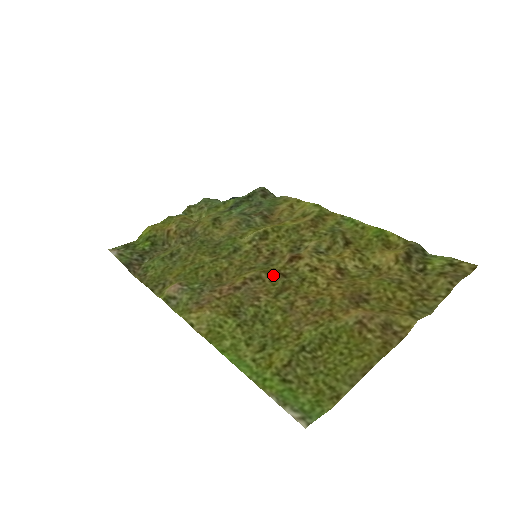
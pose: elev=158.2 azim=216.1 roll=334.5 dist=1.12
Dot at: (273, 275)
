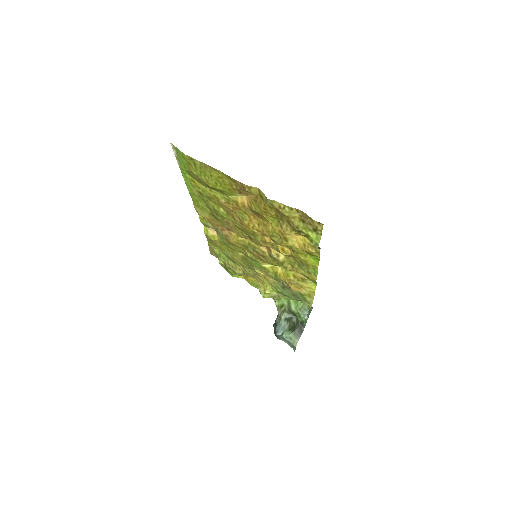
Dot at: (248, 238)
